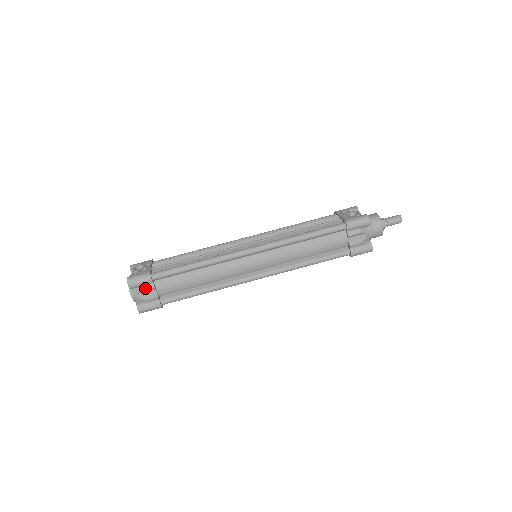
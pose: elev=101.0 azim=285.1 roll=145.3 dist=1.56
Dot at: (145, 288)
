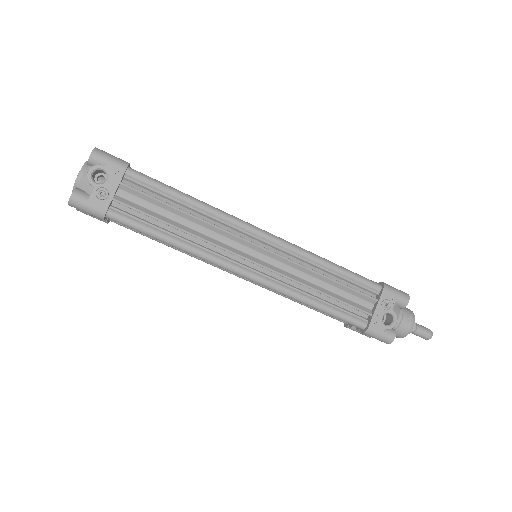
Dot at: occluded
